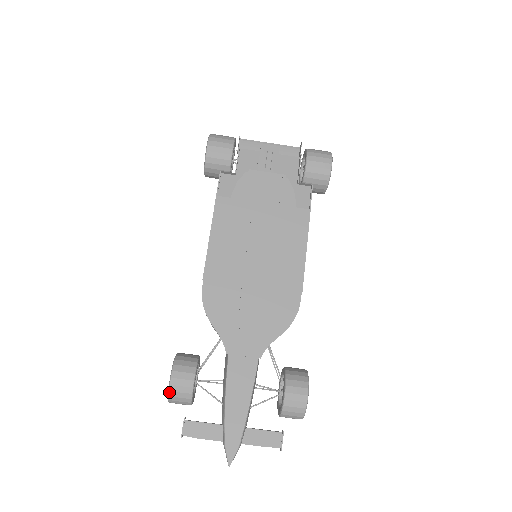
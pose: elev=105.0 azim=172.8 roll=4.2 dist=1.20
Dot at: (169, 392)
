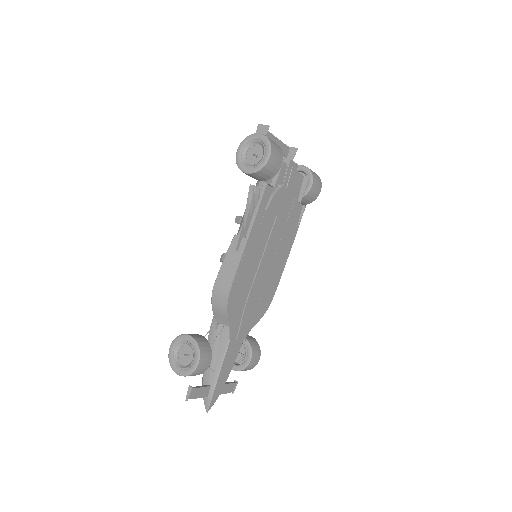
Dot at: (192, 373)
